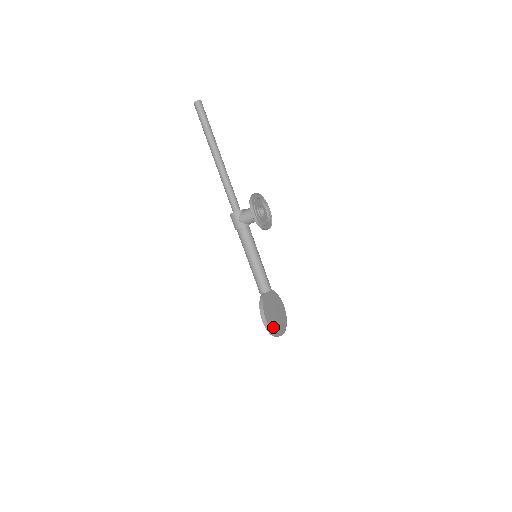
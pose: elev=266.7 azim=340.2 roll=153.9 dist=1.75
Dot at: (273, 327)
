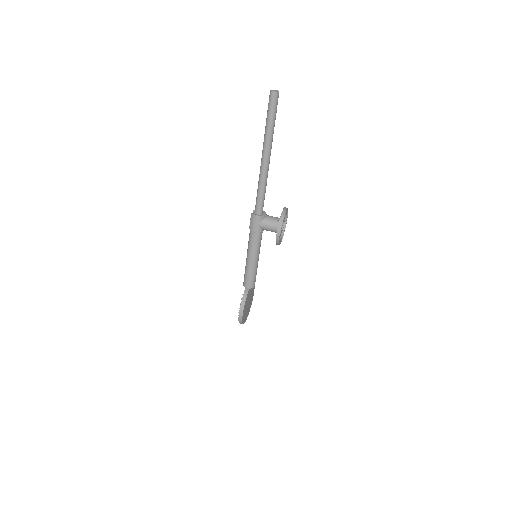
Dot at: (244, 318)
